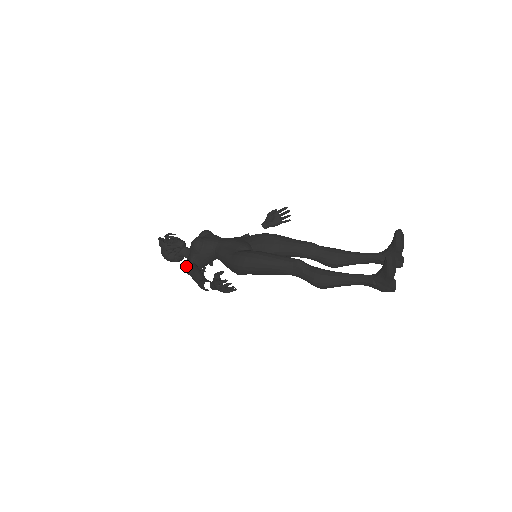
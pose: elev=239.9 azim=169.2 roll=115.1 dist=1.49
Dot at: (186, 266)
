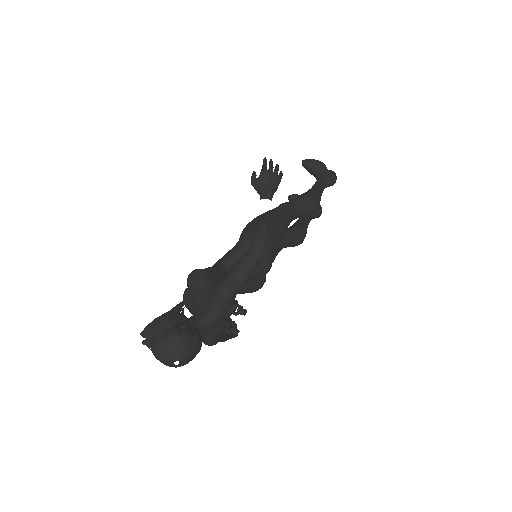
Dot at: (218, 283)
